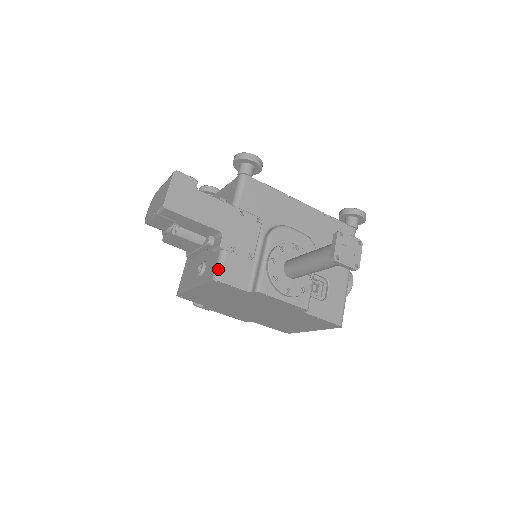
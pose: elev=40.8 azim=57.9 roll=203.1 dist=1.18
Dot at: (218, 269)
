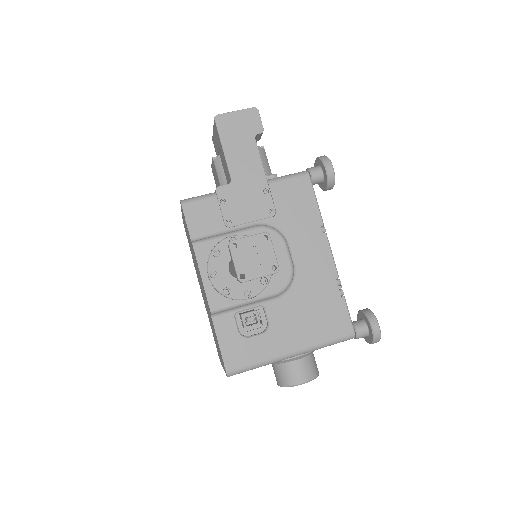
Dot at: (193, 198)
